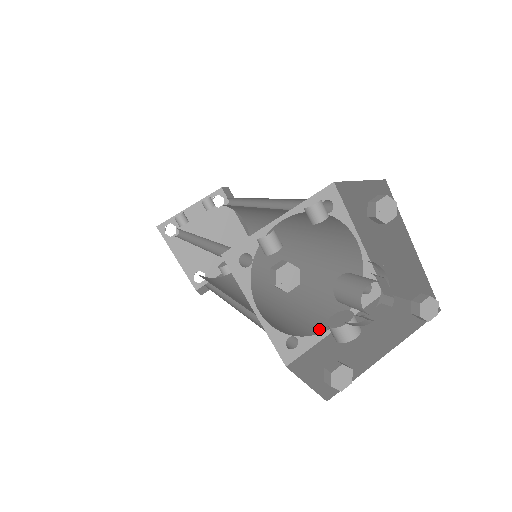
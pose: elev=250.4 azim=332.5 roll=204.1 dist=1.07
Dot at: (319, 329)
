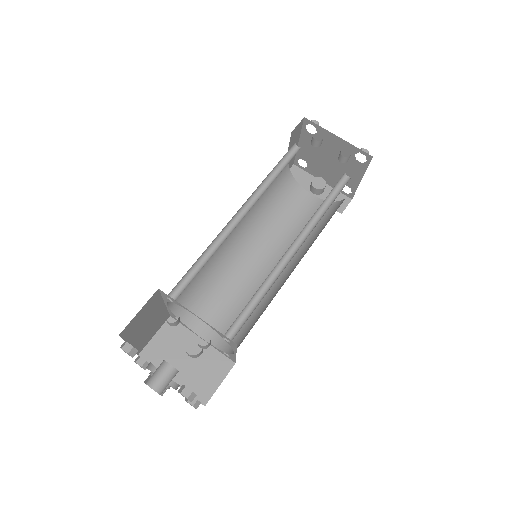
Dot at: (198, 328)
